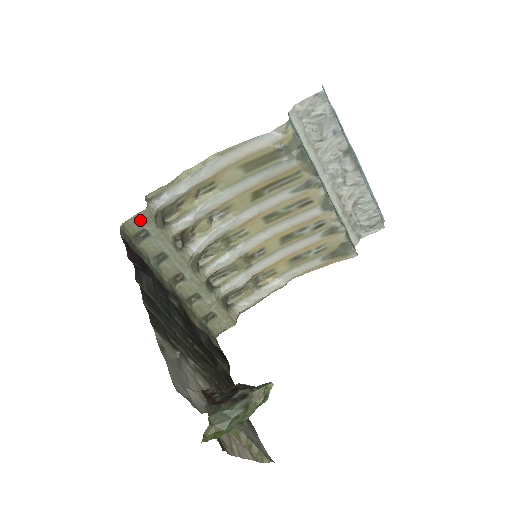
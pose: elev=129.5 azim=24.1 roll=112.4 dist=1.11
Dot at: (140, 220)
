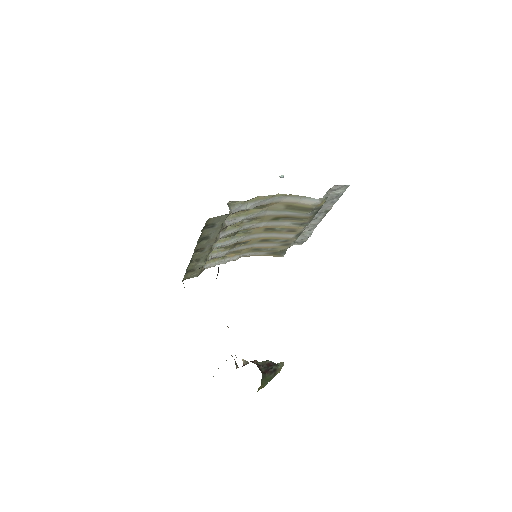
Dot at: (218, 219)
